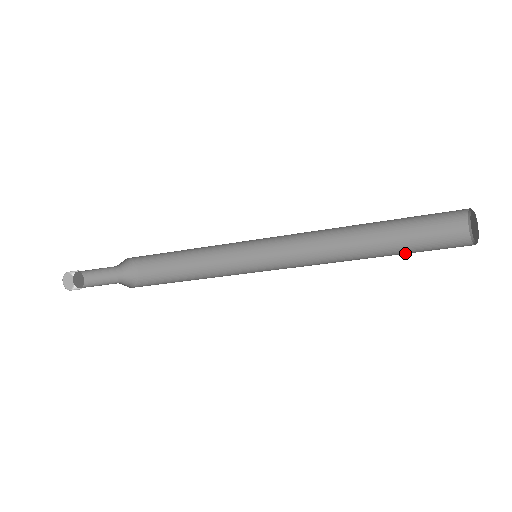
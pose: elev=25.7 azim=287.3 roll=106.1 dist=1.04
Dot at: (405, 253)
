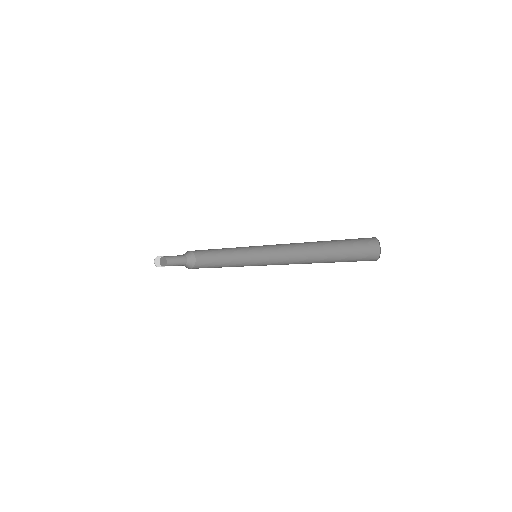
Dot at: (341, 256)
